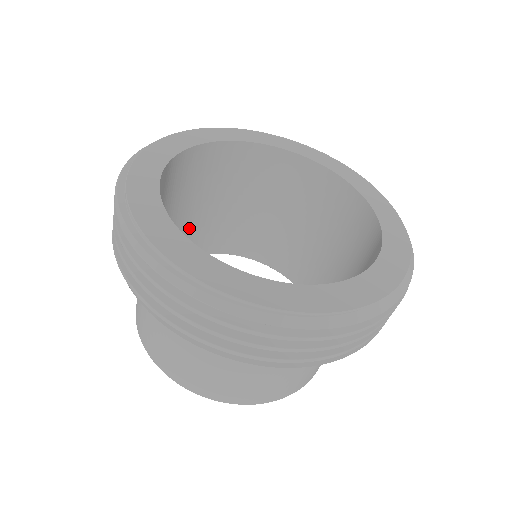
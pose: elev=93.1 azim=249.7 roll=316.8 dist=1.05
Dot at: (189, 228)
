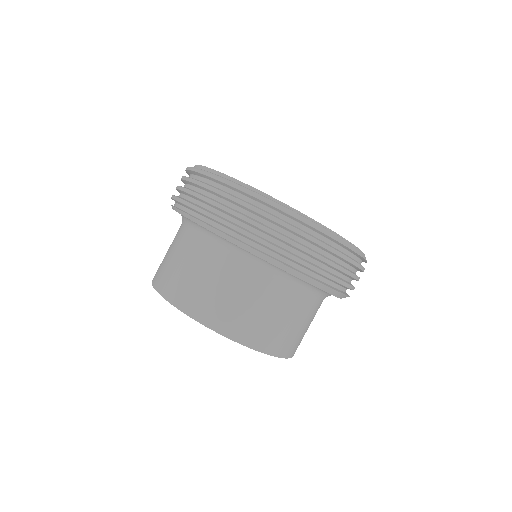
Dot at: occluded
